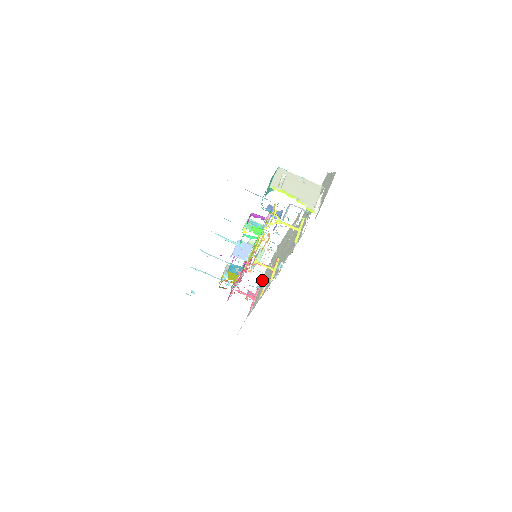
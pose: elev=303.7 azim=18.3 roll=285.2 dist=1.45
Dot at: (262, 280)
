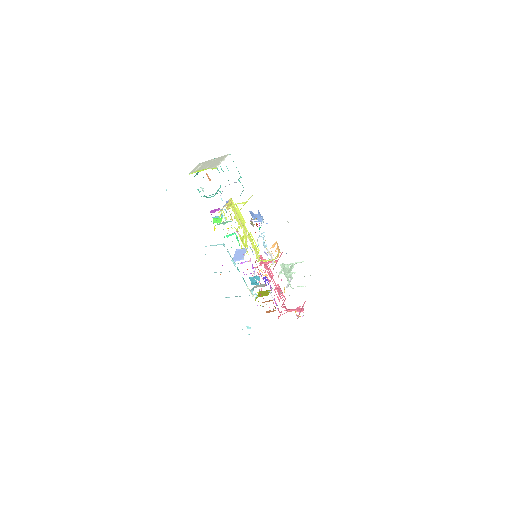
Dot at: occluded
